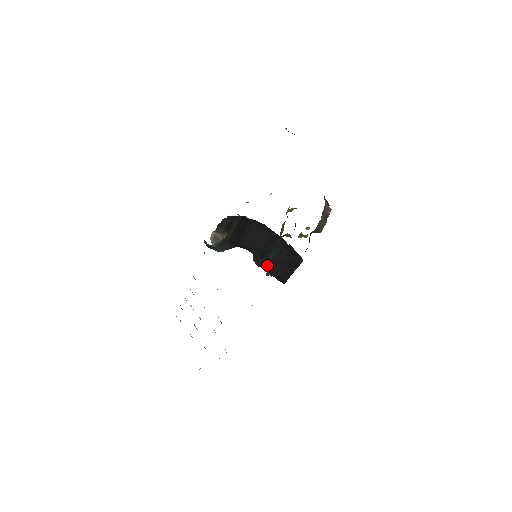
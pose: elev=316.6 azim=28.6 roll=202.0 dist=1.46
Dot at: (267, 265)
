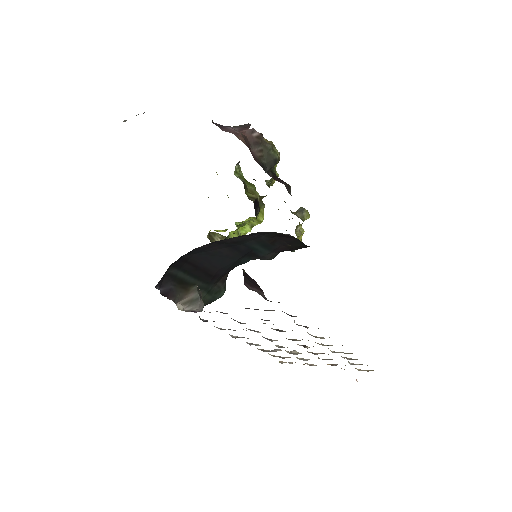
Dot at: (273, 253)
